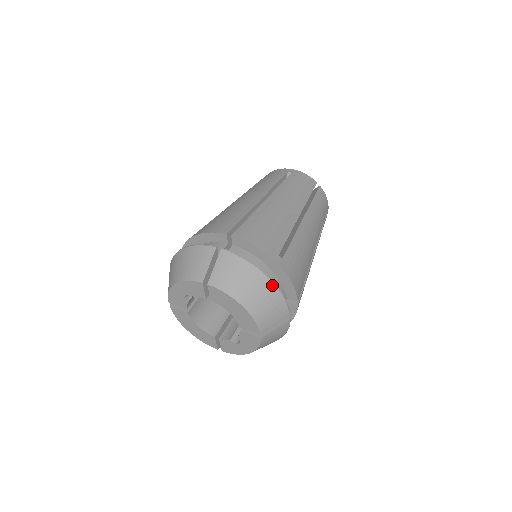
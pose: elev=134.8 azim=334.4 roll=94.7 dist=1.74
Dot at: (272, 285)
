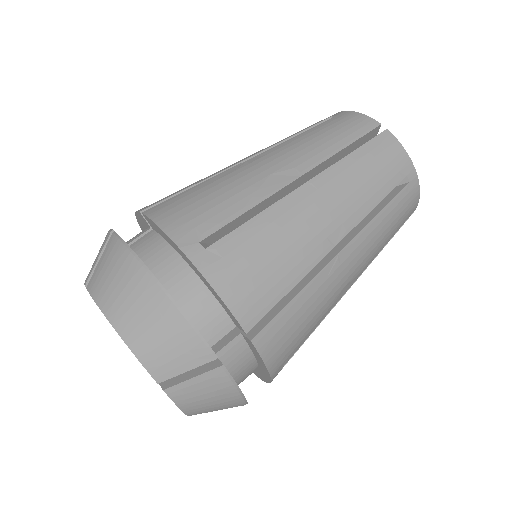
Dot at: (161, 294)
